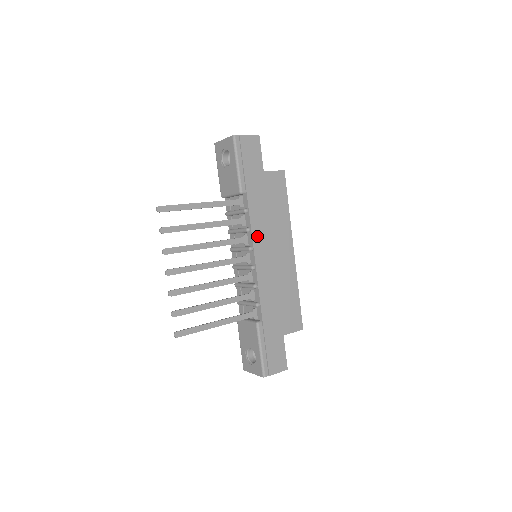
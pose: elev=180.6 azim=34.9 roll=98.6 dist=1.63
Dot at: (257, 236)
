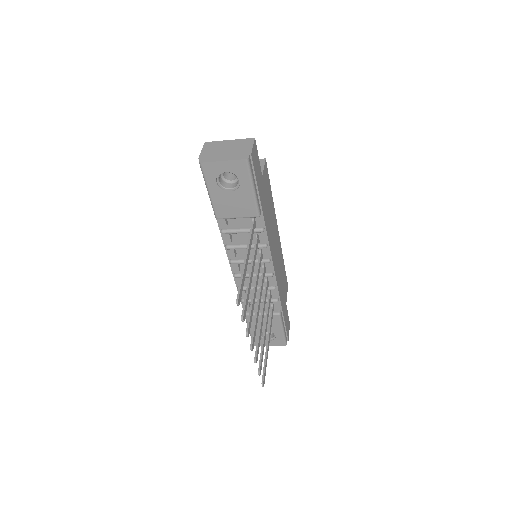
Dot at: (271, 245)
